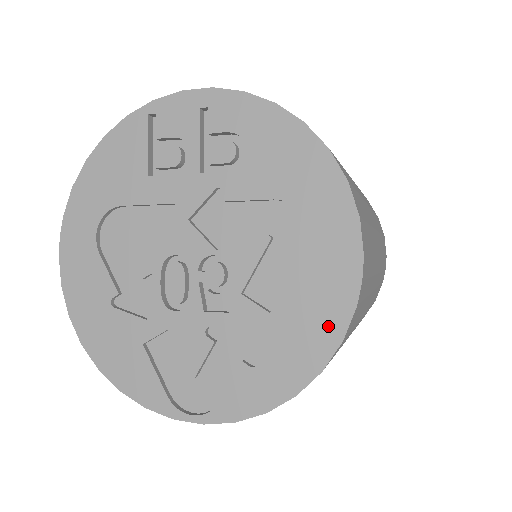
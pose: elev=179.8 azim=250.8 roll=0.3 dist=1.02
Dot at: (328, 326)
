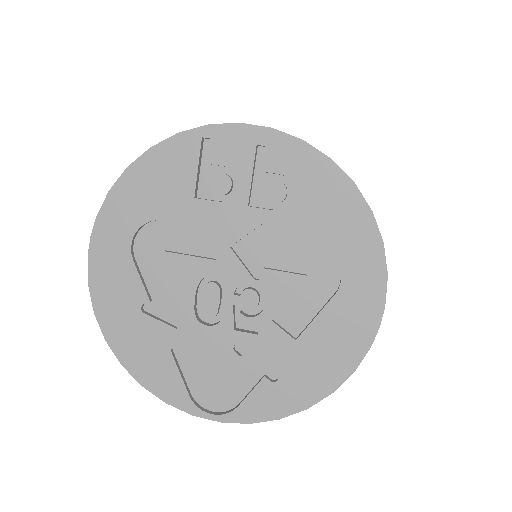
Dot at: (345, 358)
